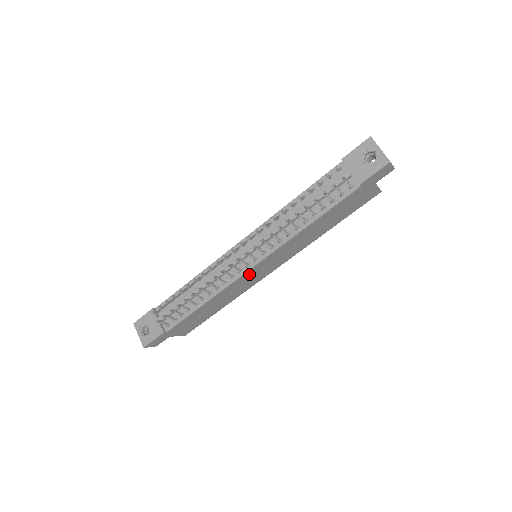
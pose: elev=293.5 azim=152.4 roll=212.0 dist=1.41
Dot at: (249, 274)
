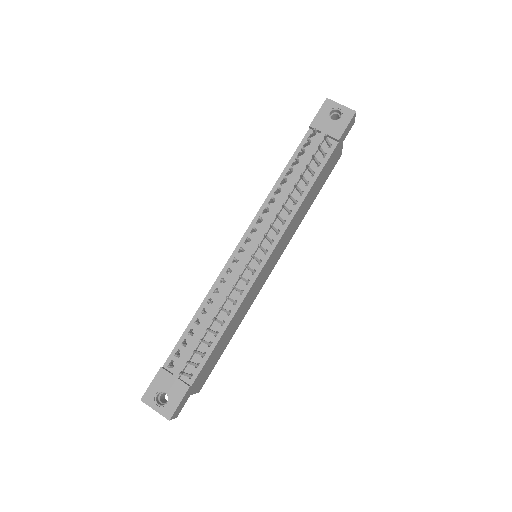
Dot at: (261, 274)
